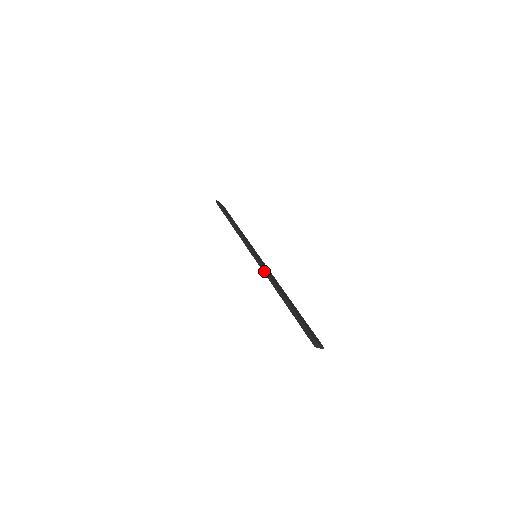
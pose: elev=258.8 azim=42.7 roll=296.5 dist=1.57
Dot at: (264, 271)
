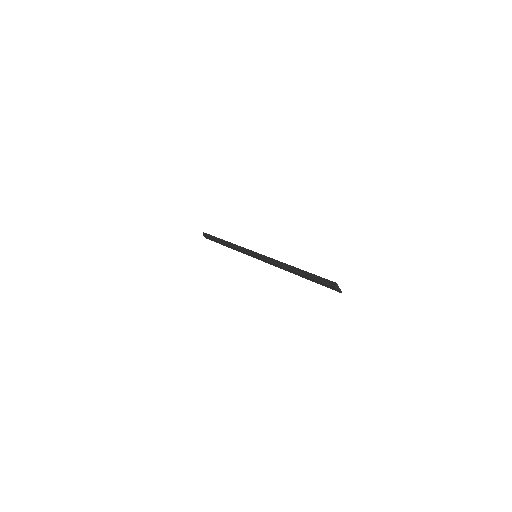
Dot at: (269, 259)
